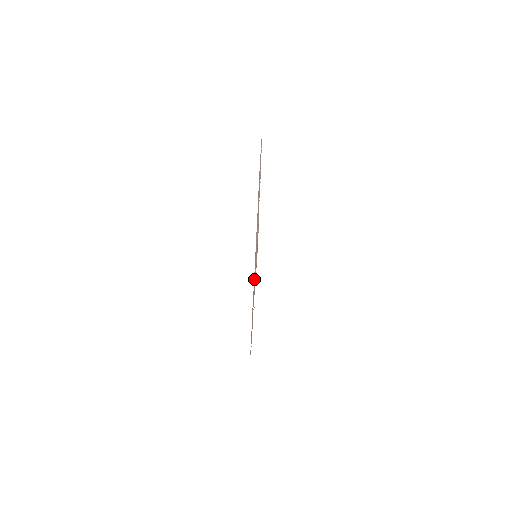
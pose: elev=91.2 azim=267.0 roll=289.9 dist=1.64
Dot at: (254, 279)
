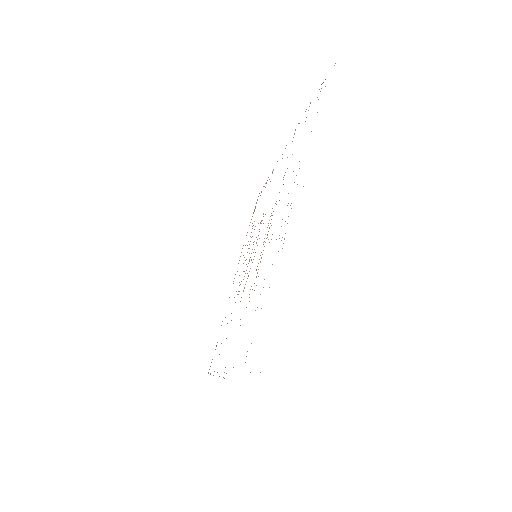
Dot at: occluded
